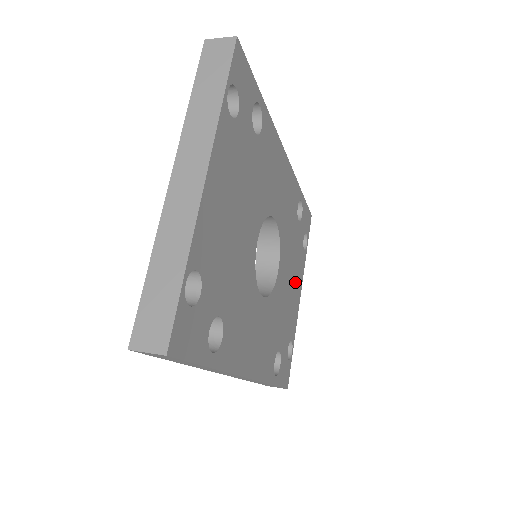
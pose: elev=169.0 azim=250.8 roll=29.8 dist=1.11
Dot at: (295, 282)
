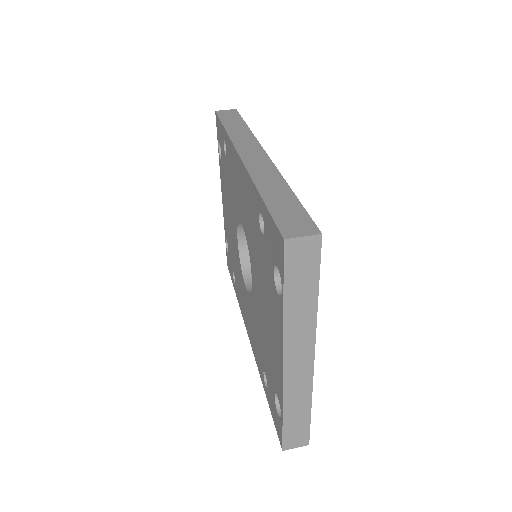
Dot at: occluded
